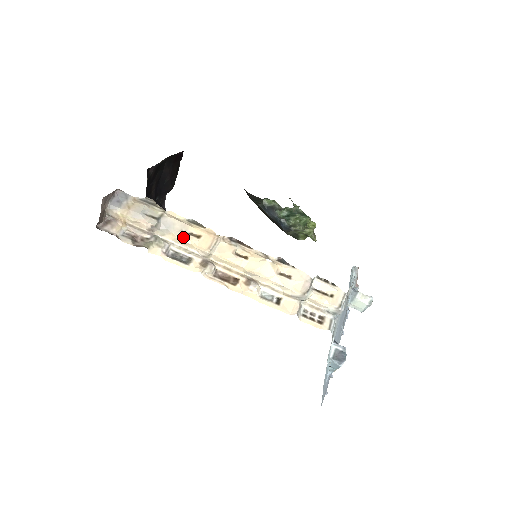
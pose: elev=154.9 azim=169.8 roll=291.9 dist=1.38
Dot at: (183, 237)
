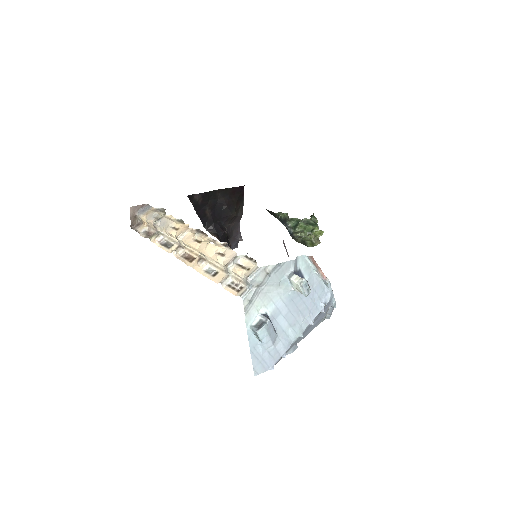
Dot at: (168, 230)
